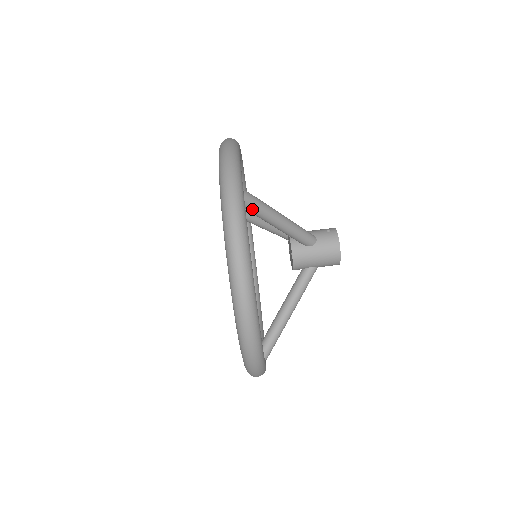
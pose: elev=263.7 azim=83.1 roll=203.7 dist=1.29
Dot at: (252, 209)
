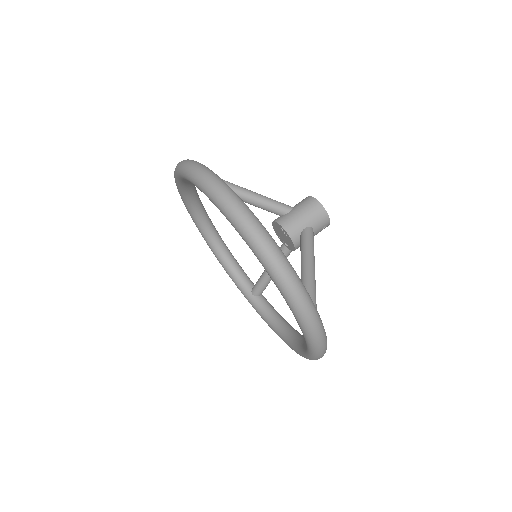
Dot at: occluded
